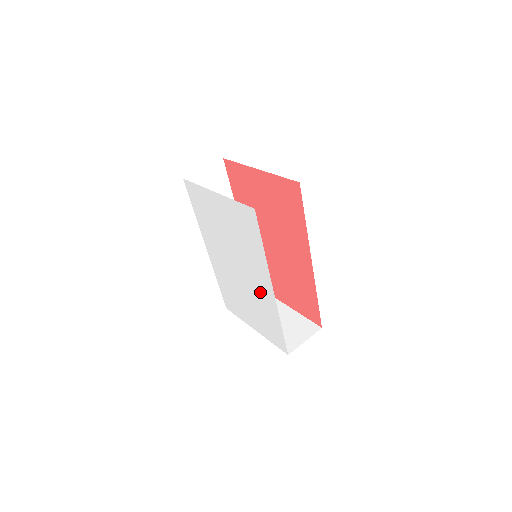
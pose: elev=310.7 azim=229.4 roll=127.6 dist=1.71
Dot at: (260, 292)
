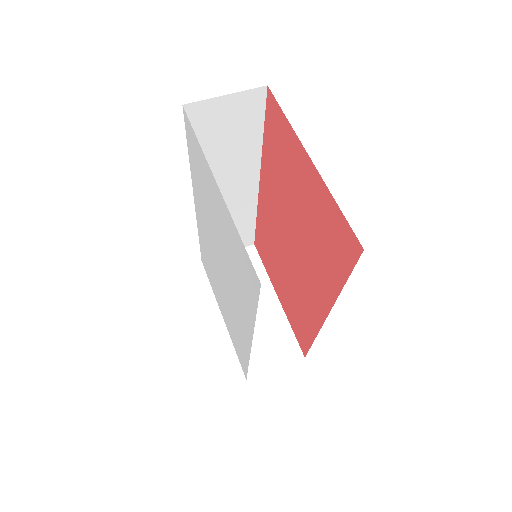
Dot at: (237, 319)
